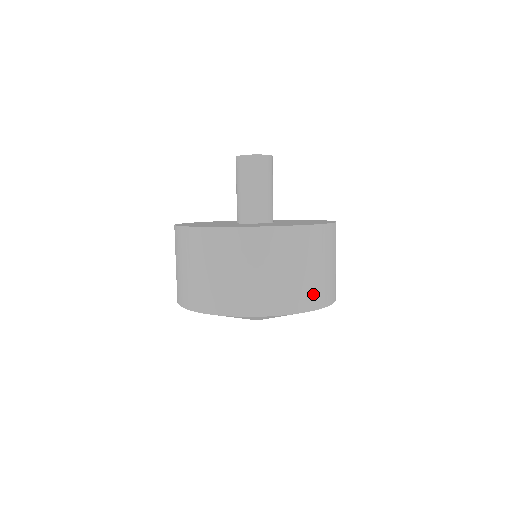
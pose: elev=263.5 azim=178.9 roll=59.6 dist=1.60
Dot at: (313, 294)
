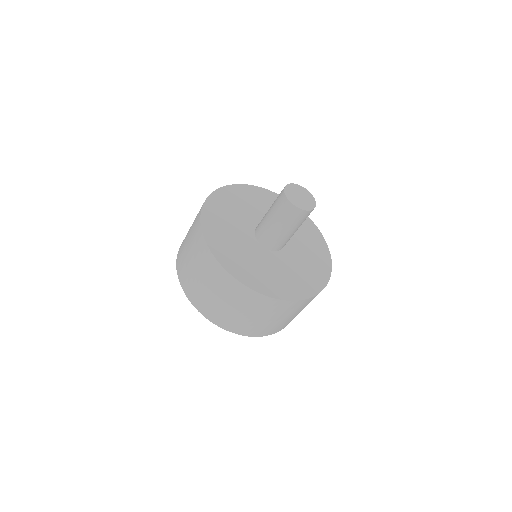
Dot at: (250, 329)
